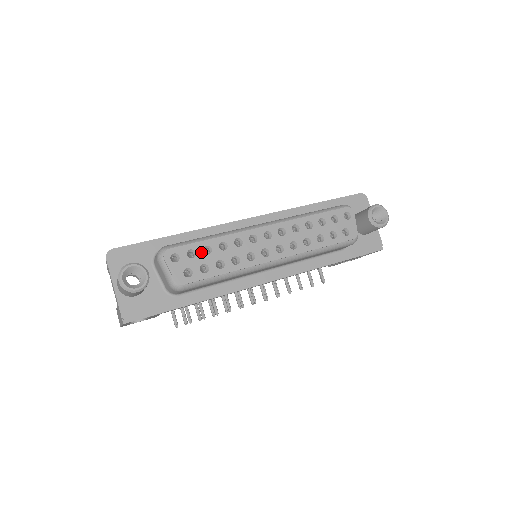
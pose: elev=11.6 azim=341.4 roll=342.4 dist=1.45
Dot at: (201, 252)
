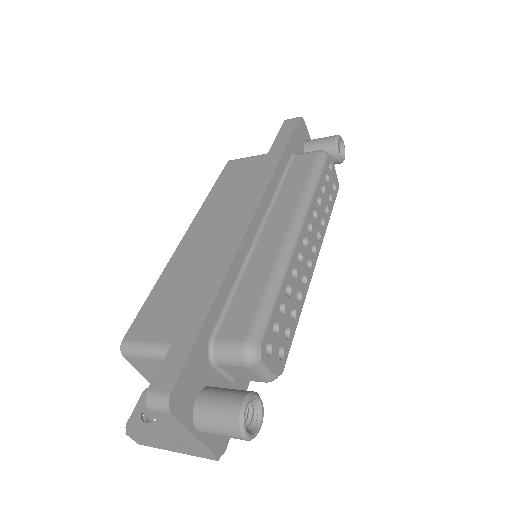
Dot at: (280, 317)
